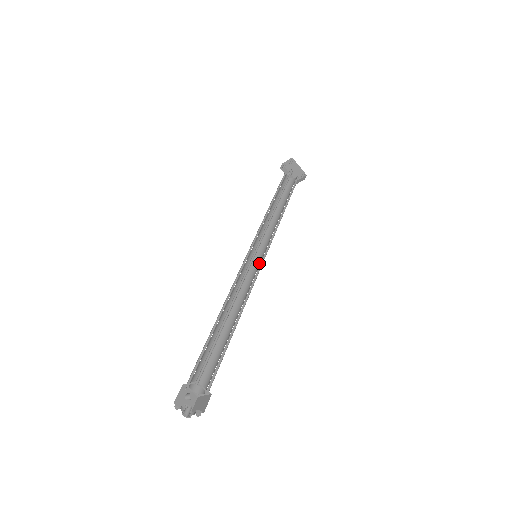
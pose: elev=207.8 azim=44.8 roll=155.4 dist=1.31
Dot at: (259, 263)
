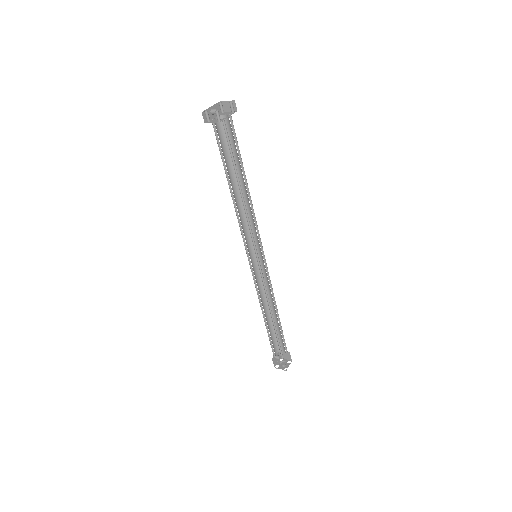
Dot at: (260, 257)
